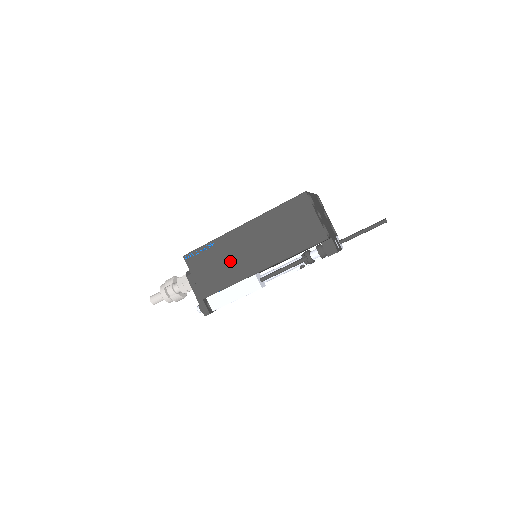
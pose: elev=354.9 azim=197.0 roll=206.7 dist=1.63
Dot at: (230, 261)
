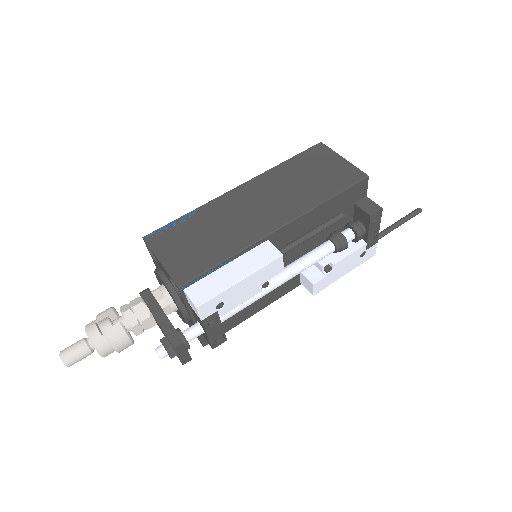
Dot at: (224, 227)
